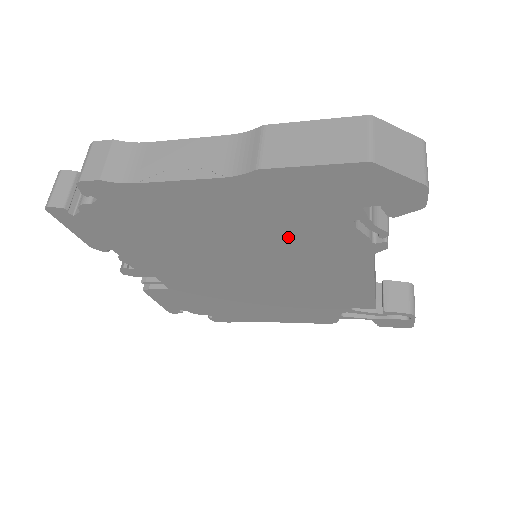
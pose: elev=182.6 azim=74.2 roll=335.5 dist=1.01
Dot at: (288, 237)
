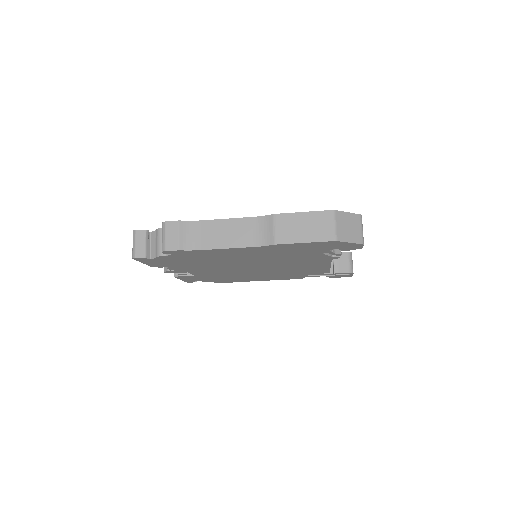
Dot at: (283, 258)
